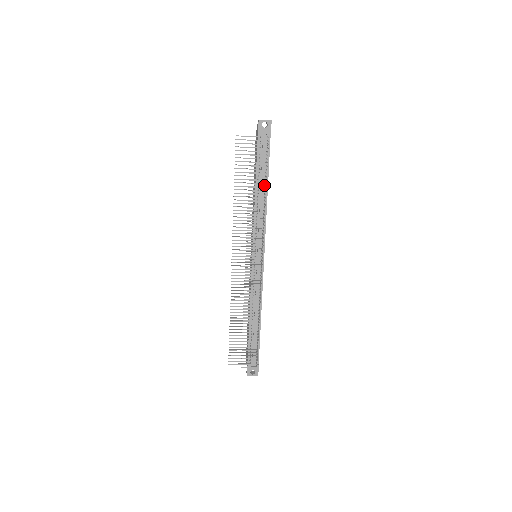
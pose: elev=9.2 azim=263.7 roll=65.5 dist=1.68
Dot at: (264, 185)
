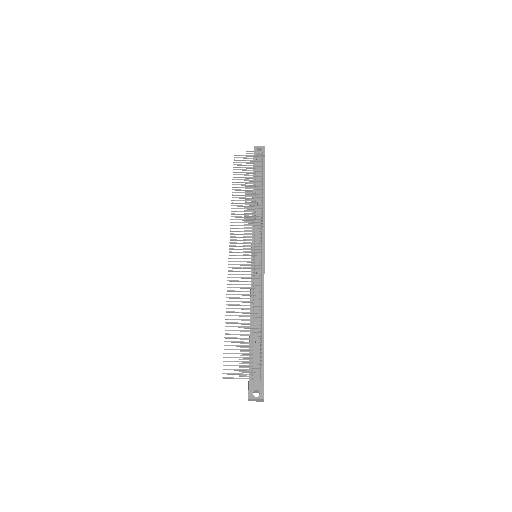
Dot at: occluded
